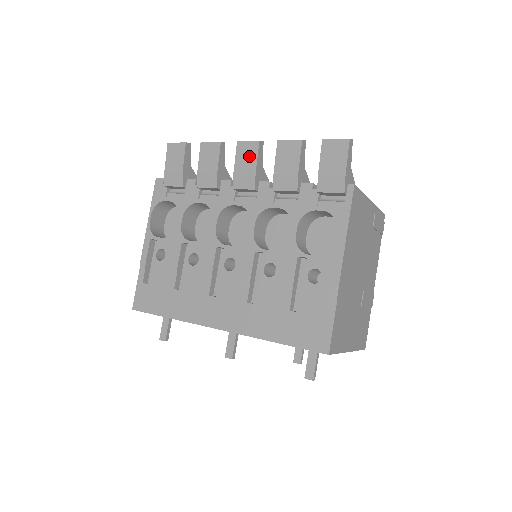
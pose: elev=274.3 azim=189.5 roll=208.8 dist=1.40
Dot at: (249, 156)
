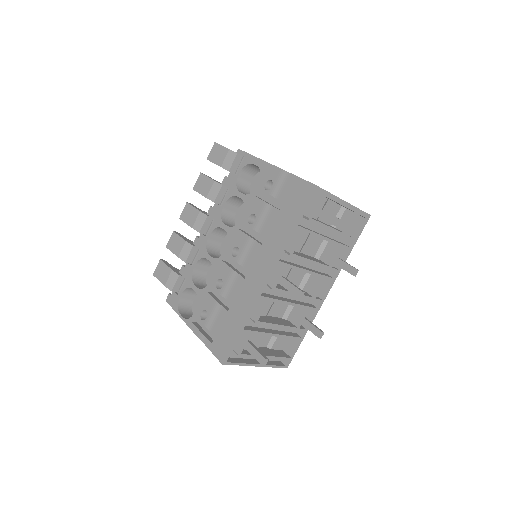
Dot at: (190, 212)
